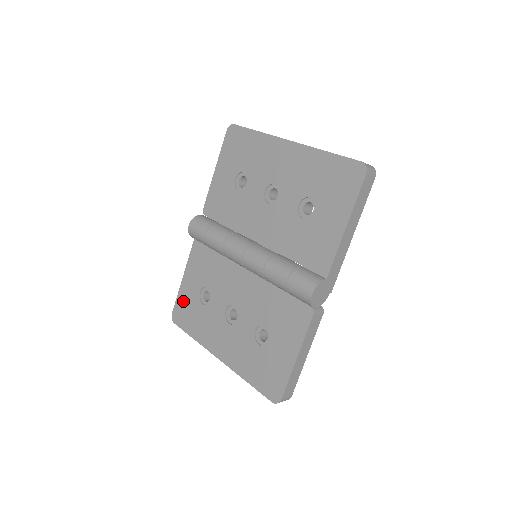
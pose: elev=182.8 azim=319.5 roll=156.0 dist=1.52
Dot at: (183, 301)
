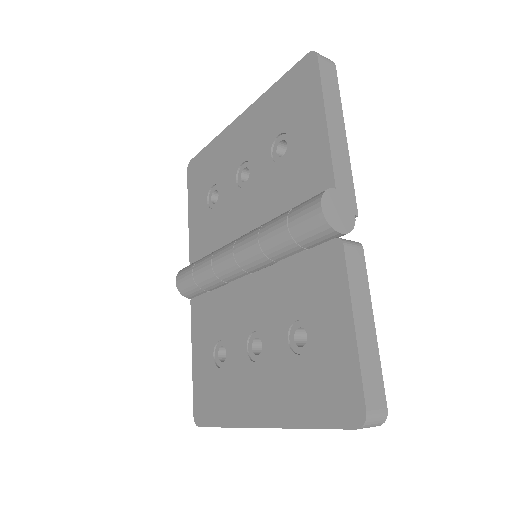
Dot at: (200, 386)
